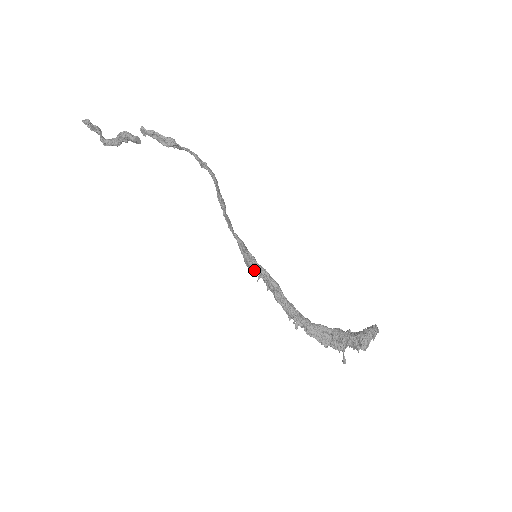
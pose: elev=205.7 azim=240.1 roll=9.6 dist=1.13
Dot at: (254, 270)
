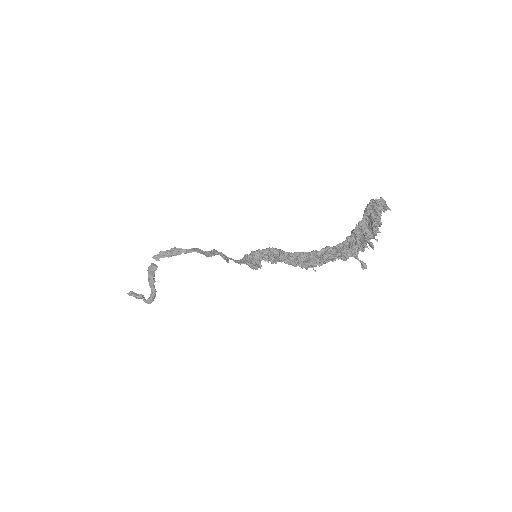
Dot at: (252, 257)
